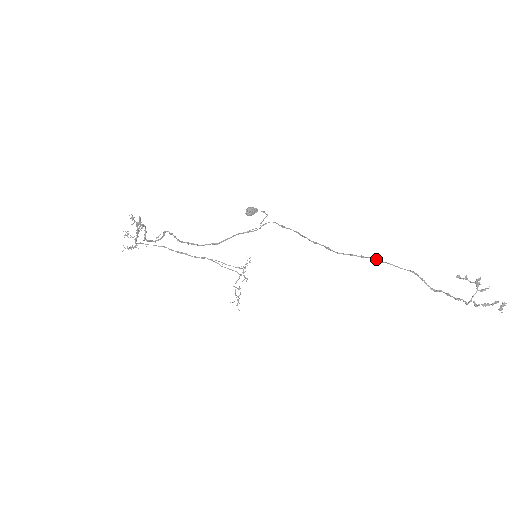
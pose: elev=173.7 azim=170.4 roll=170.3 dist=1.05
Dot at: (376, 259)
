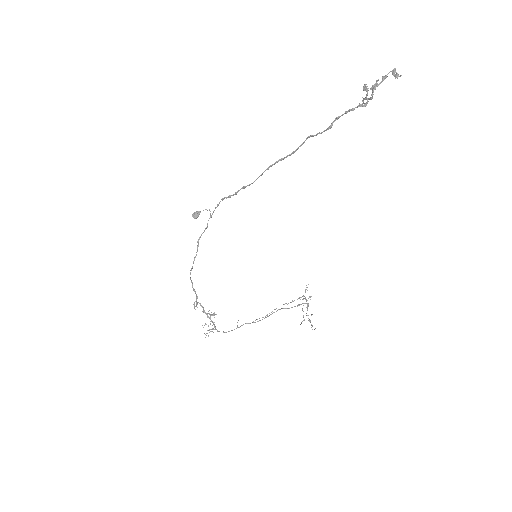
Dot at: (279, 160)
